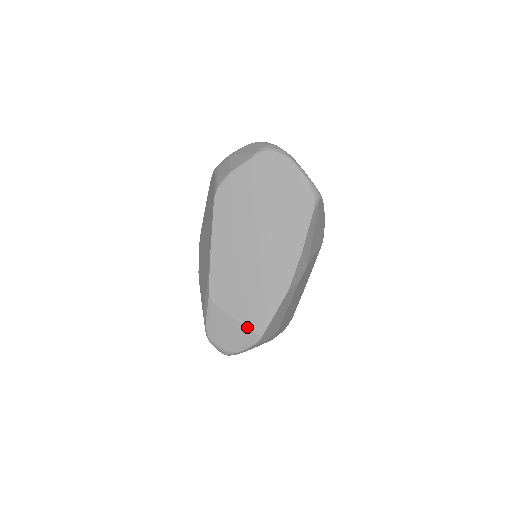
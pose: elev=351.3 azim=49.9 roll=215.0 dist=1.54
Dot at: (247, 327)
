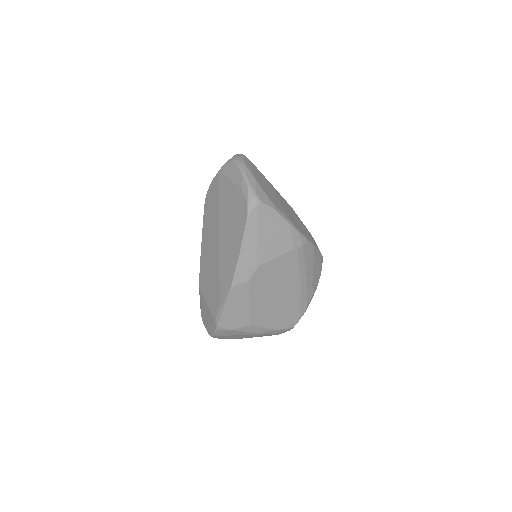
Dot at: (212, 314)
